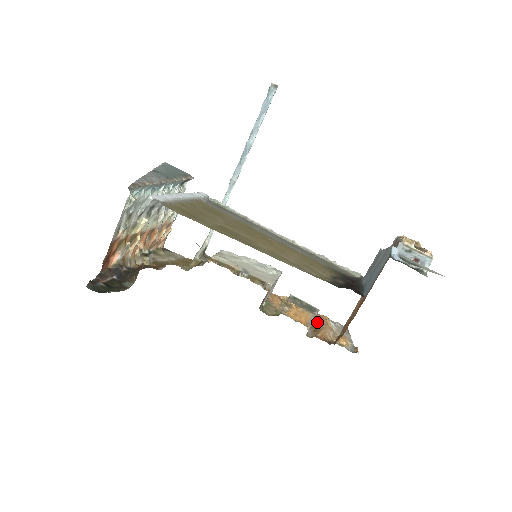
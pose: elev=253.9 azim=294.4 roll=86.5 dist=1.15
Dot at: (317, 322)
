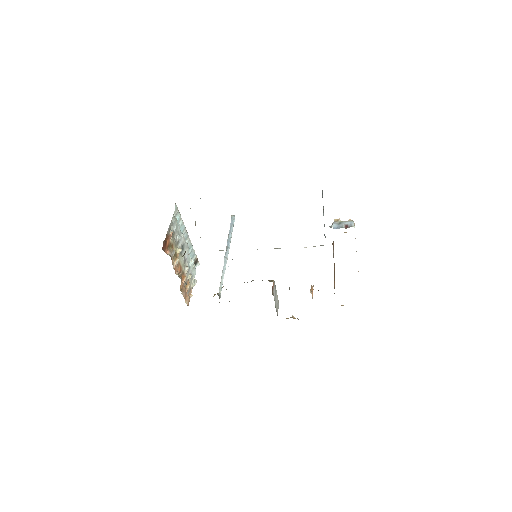
Dot at: occluded
